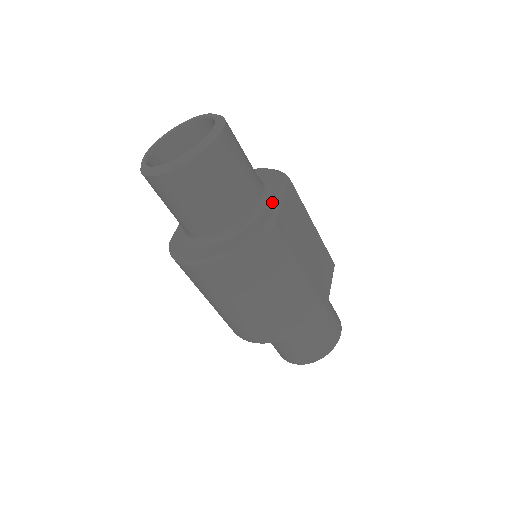
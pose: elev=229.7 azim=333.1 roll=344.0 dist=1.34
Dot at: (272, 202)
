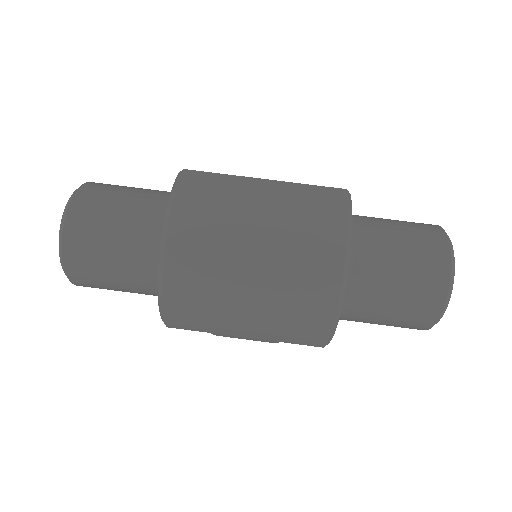
Dot at: occluded
